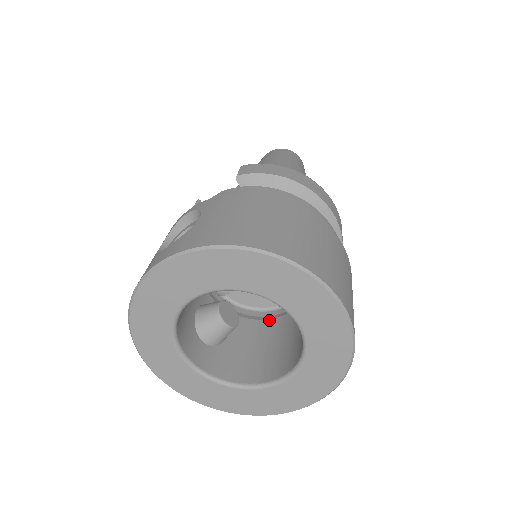
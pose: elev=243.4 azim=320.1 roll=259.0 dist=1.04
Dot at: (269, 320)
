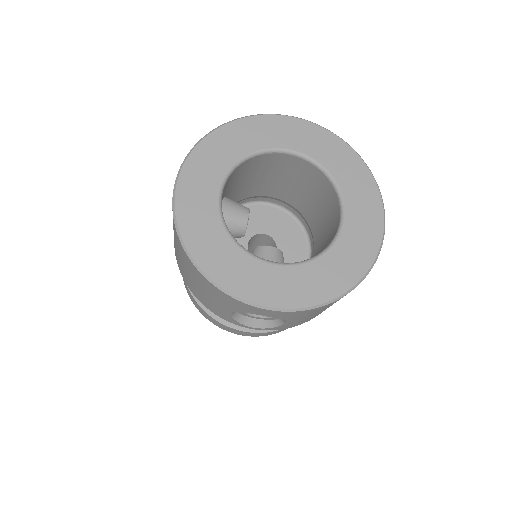
Dot at: occluded
